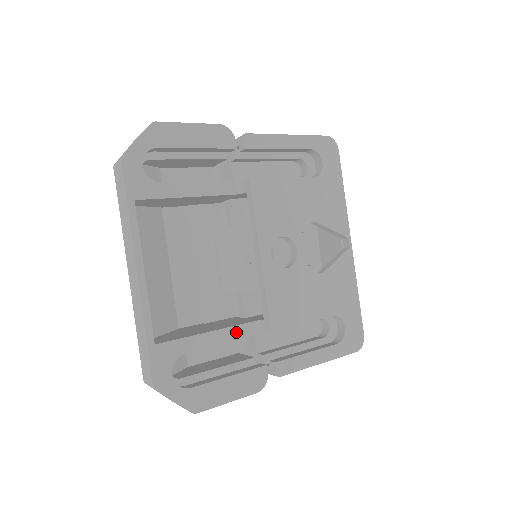
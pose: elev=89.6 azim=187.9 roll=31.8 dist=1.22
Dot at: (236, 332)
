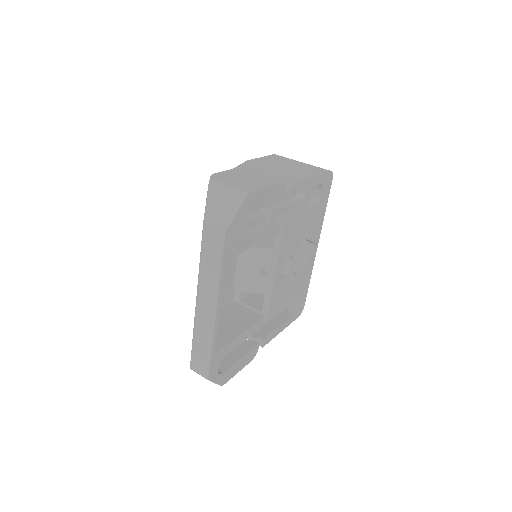
Dot at: (252, 329)
